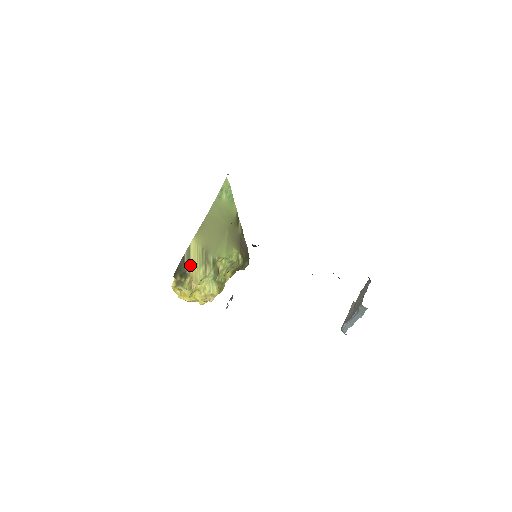
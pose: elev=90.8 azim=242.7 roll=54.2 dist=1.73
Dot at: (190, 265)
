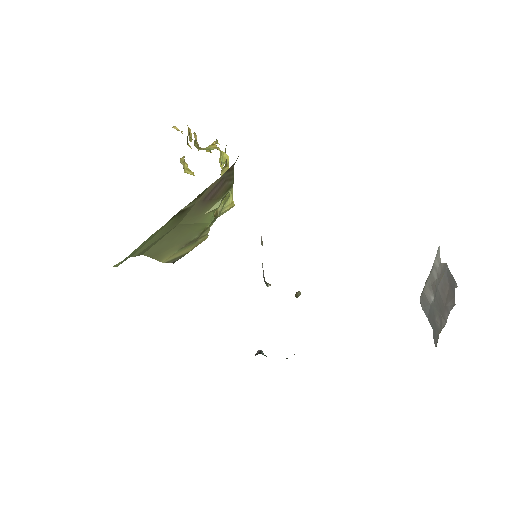
Dot at: (185, 253)
